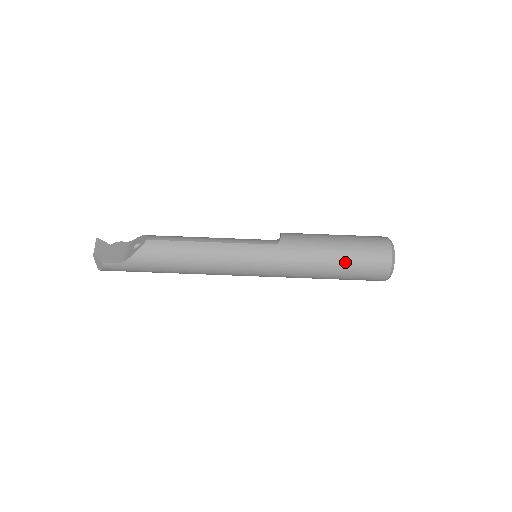
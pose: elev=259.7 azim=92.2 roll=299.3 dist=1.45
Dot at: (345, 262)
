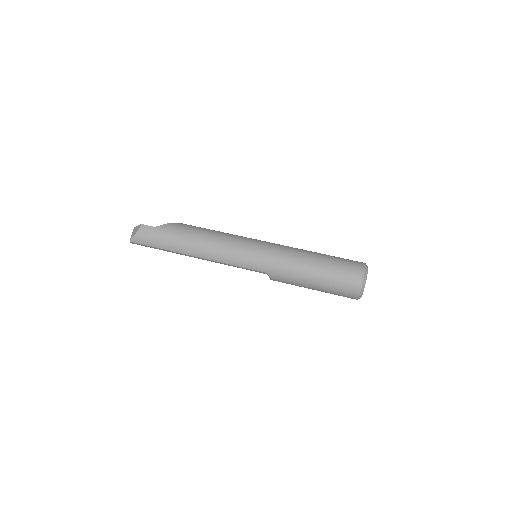
Dot at: (327, 258)
